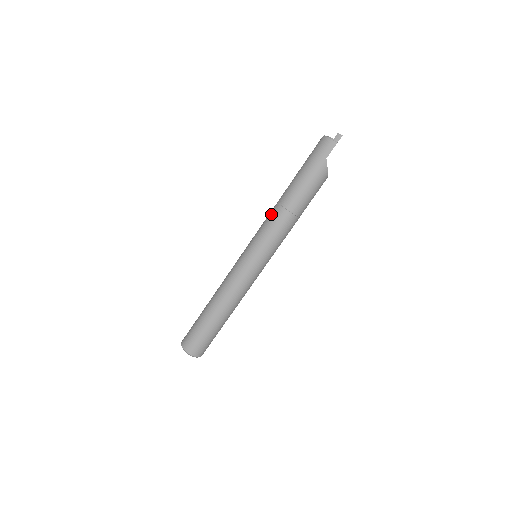
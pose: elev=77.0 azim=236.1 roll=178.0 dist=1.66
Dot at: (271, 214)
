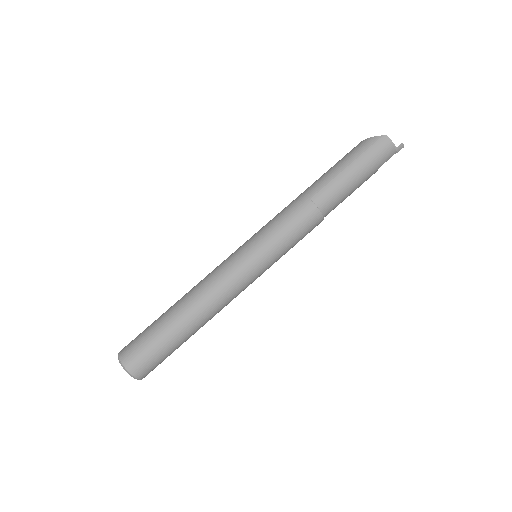
Dot at: (303, 216)
